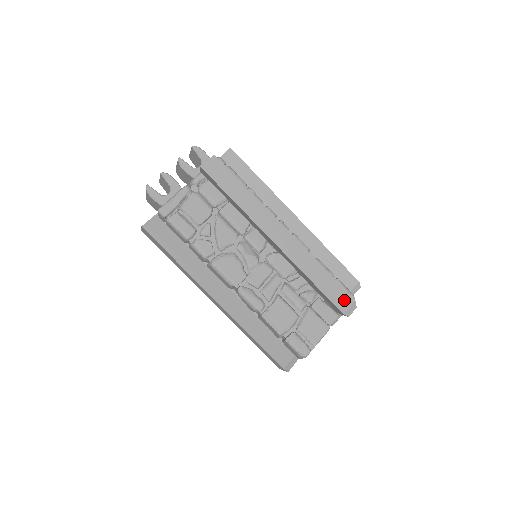
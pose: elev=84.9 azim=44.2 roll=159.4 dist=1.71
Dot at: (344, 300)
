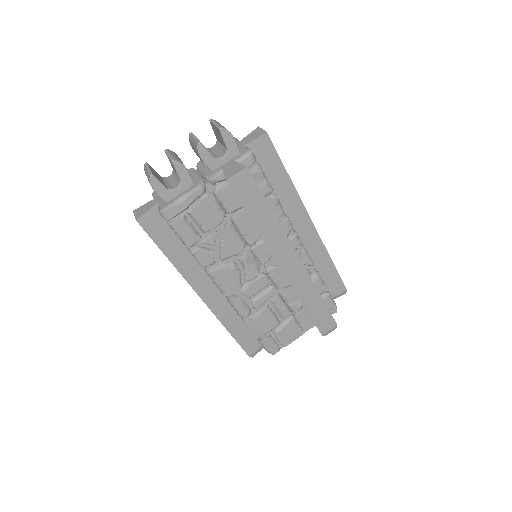
Dot at: (328, 324)
